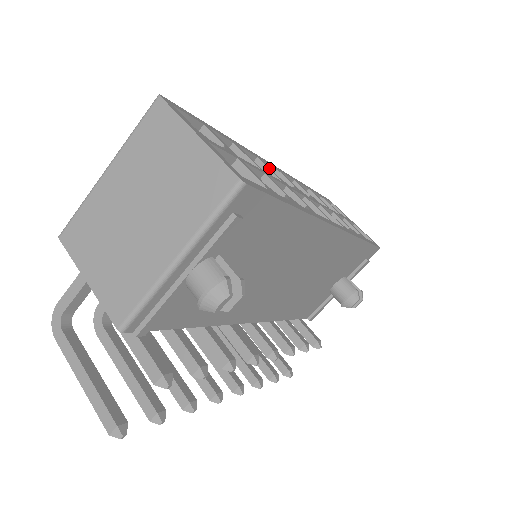
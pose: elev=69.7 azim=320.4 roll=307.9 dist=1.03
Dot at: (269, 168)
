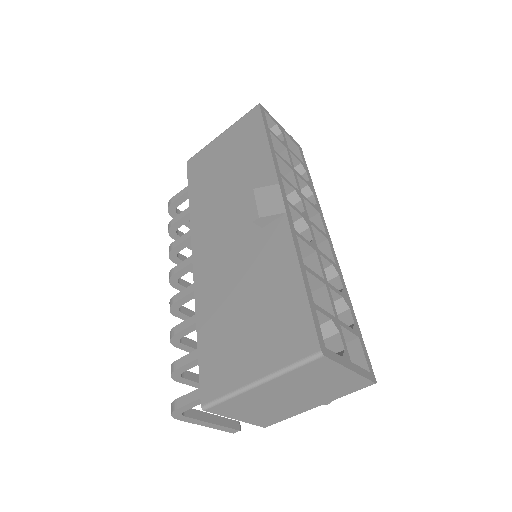
Dot at: (305, 240)
